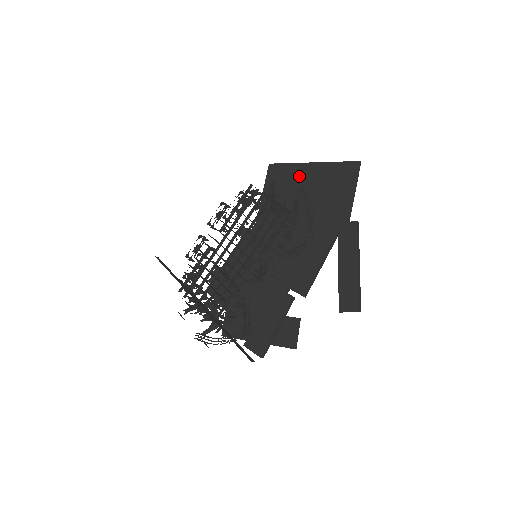
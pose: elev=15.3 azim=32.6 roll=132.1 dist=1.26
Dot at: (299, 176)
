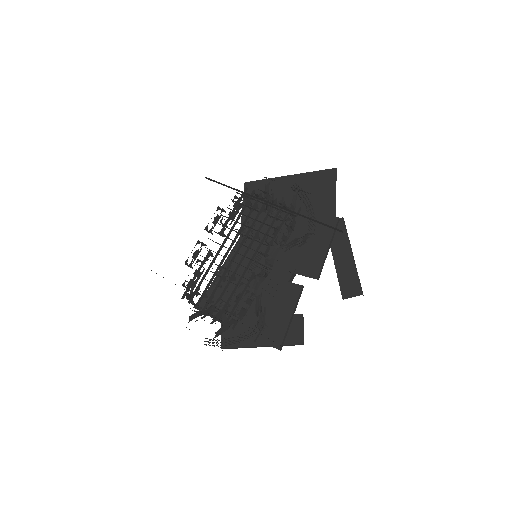
Dot at: (278, 188)
